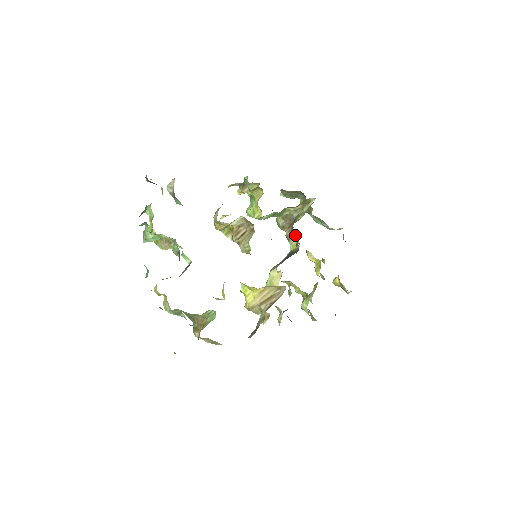
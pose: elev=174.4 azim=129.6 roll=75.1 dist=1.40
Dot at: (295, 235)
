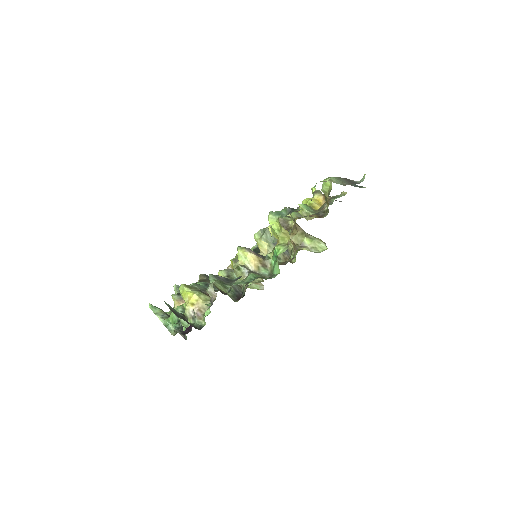
Dot at: occluded
